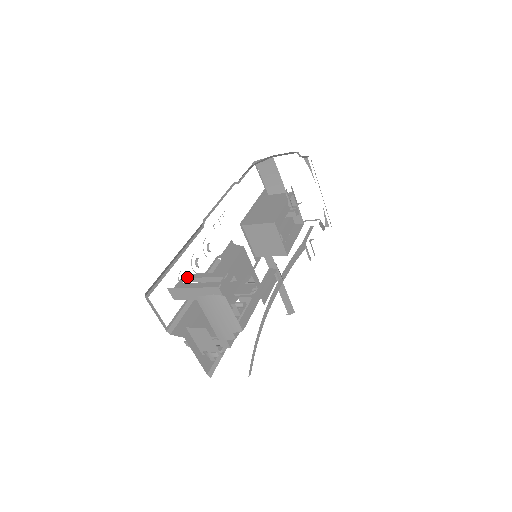
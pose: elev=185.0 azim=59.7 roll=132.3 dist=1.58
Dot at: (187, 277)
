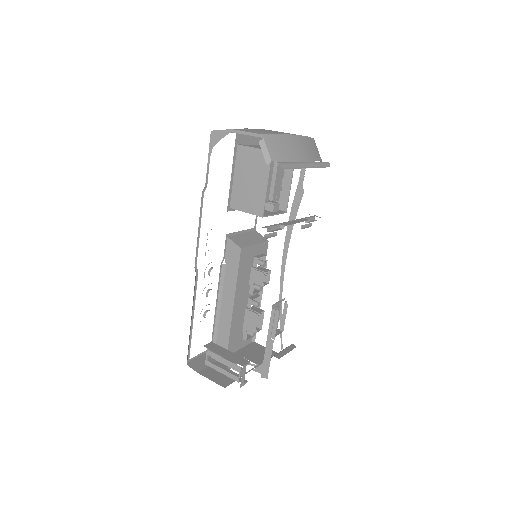
Dot at: (211, 356)
